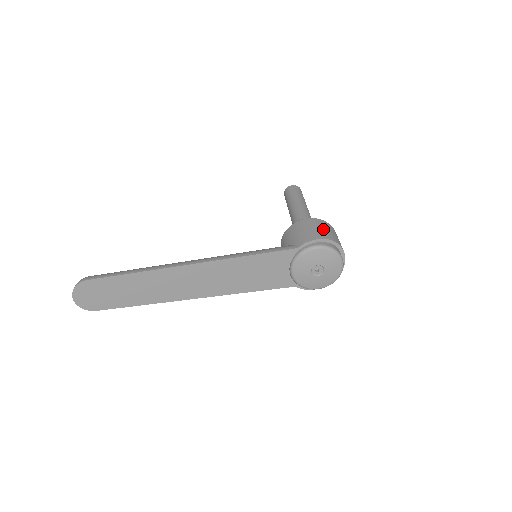
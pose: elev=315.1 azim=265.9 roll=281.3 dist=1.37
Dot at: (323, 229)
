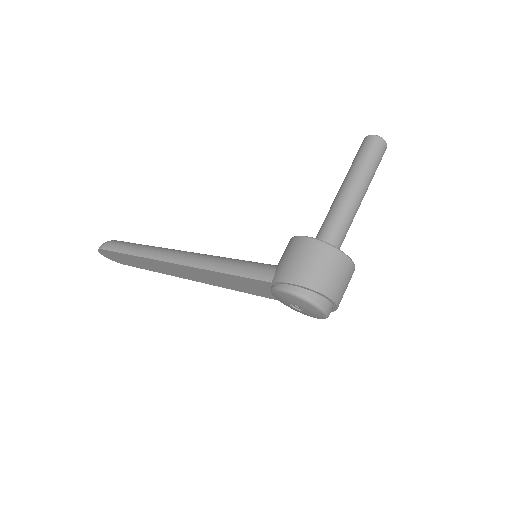
Dot at: (313, 265)
